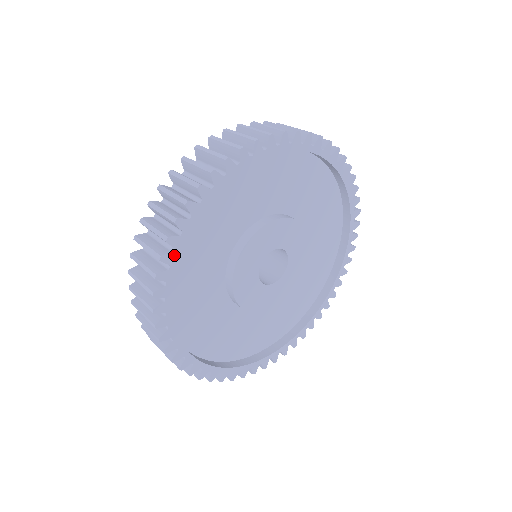
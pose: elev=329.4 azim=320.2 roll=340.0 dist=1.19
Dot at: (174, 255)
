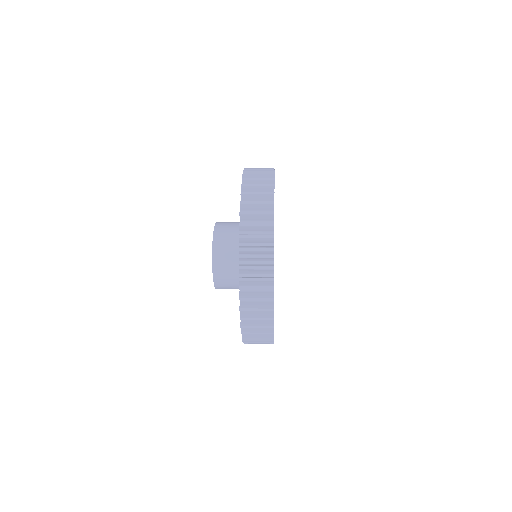
Dot at: occluded
